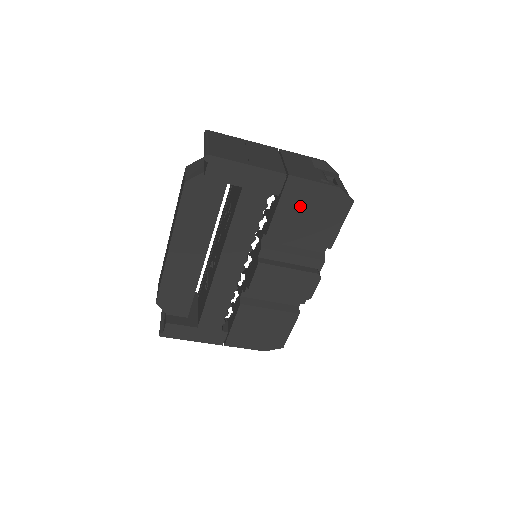
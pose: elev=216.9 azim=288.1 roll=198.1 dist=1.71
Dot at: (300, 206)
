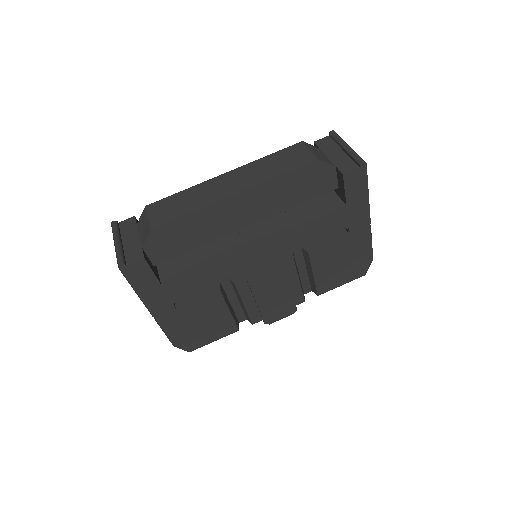
Dot at: (347, 251)
